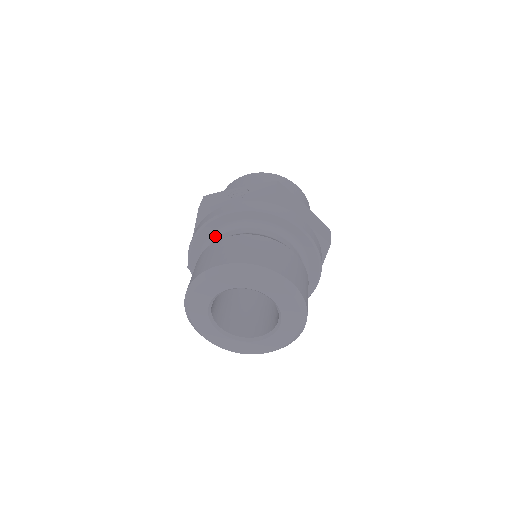
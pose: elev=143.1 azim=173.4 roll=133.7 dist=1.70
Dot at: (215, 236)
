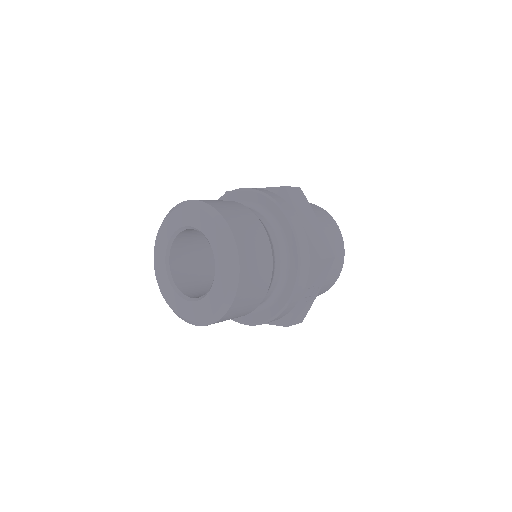
Dot at: occluded
